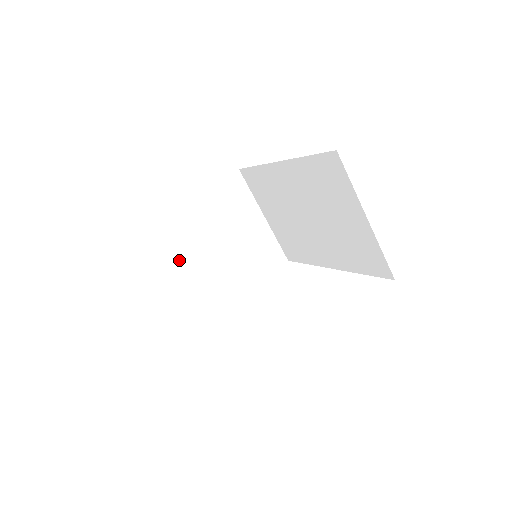
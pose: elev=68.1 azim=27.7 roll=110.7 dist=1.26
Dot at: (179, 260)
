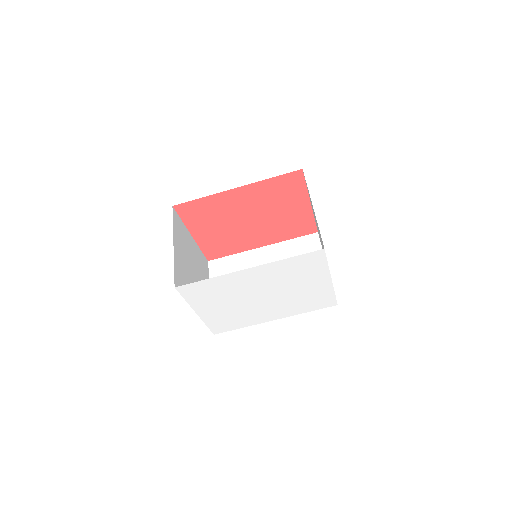
Dot at: (180, 244)
